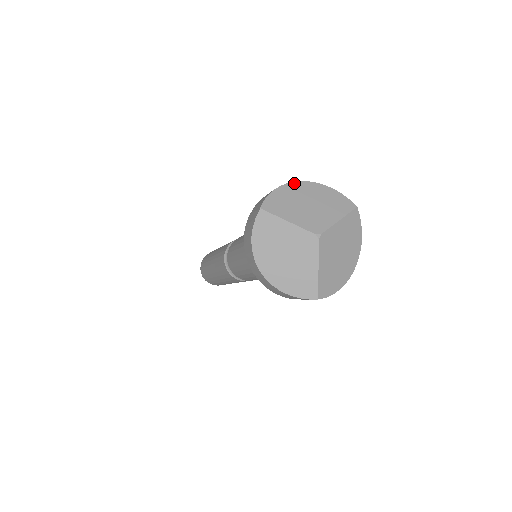
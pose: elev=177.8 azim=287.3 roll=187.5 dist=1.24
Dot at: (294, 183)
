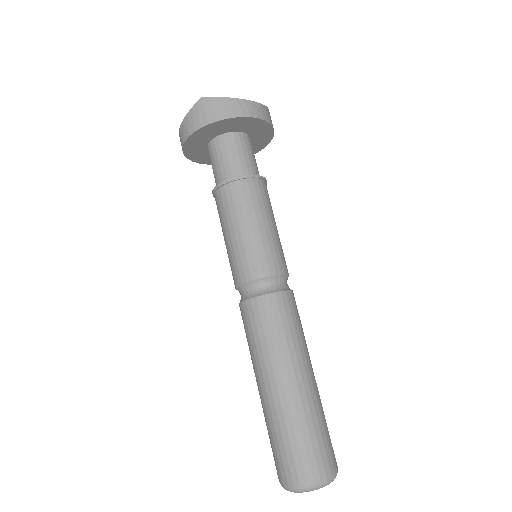
Dot at: occluded
